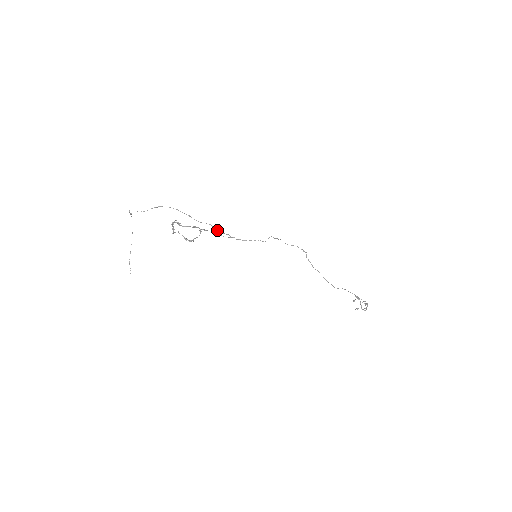
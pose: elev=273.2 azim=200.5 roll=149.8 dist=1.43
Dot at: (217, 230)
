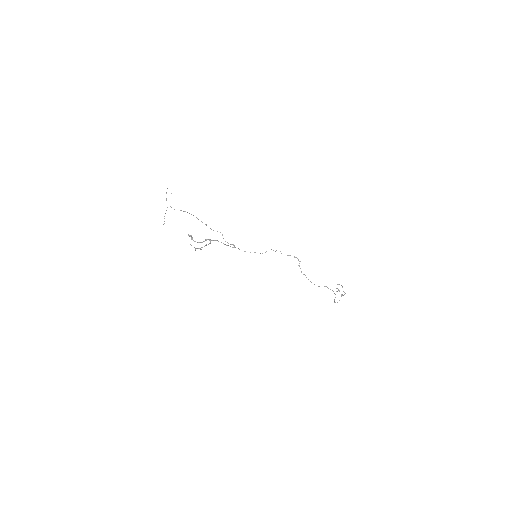
Dot at: (225, 241)
